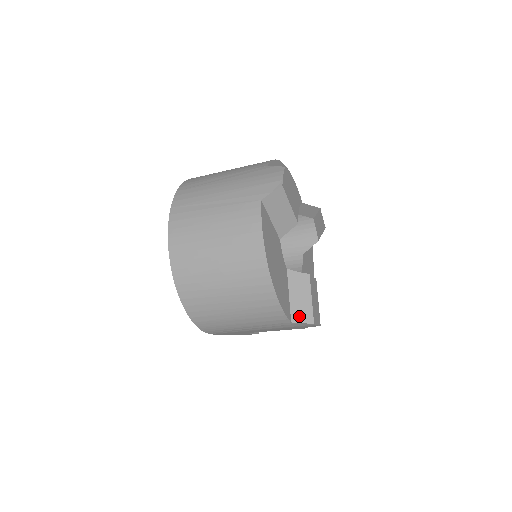
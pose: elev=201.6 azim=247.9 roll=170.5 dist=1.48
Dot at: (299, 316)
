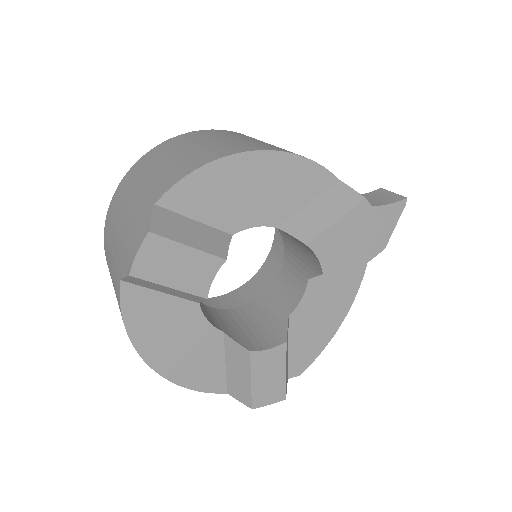
Dot at: (236, 392)
